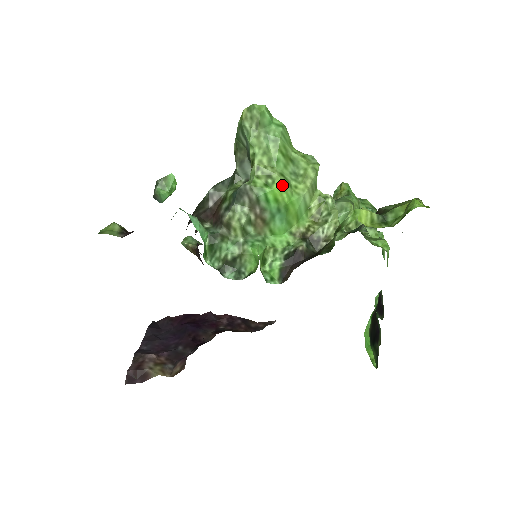
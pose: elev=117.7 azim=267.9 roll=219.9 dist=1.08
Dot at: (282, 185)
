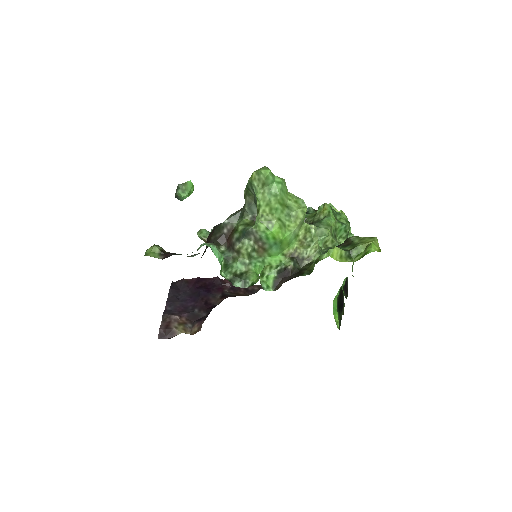
Dot at: (279, 228)
